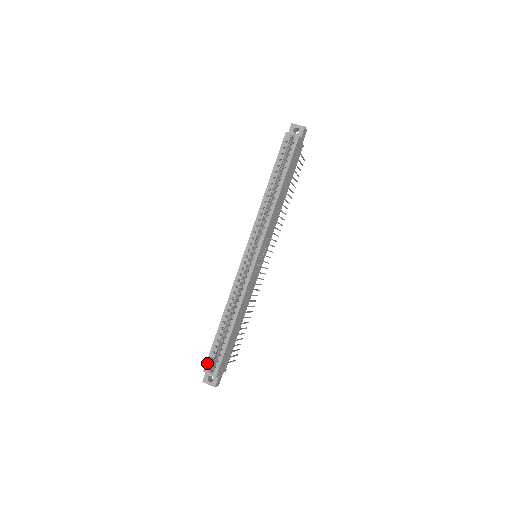
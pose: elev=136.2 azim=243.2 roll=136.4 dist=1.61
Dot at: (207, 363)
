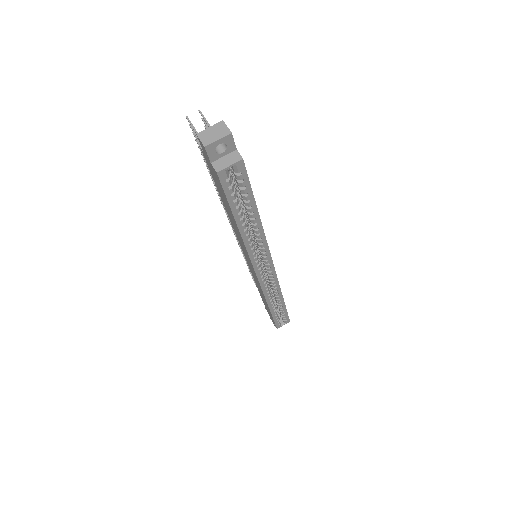
Dot at: (277, 326)
